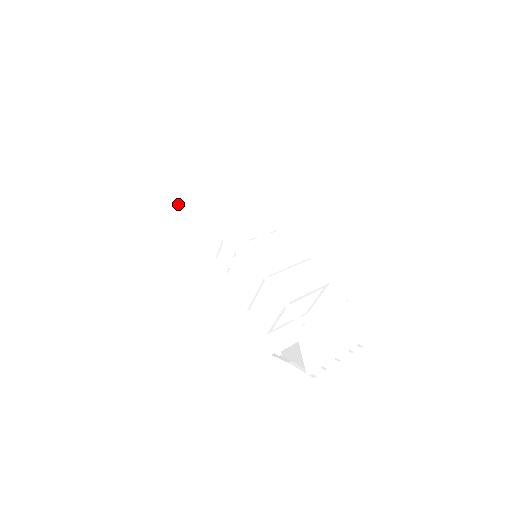
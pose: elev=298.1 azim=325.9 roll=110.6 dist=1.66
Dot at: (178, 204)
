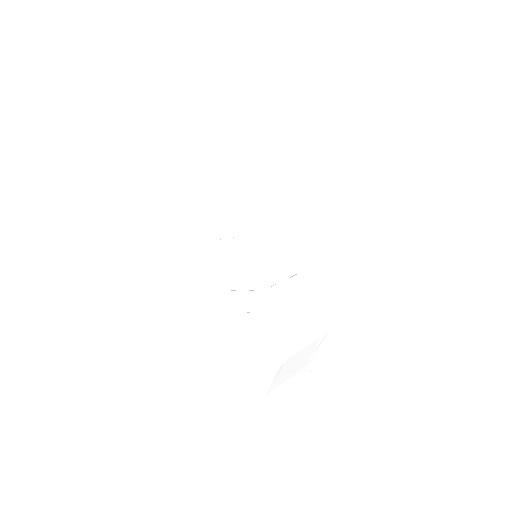
Dot at: (193, 157)
